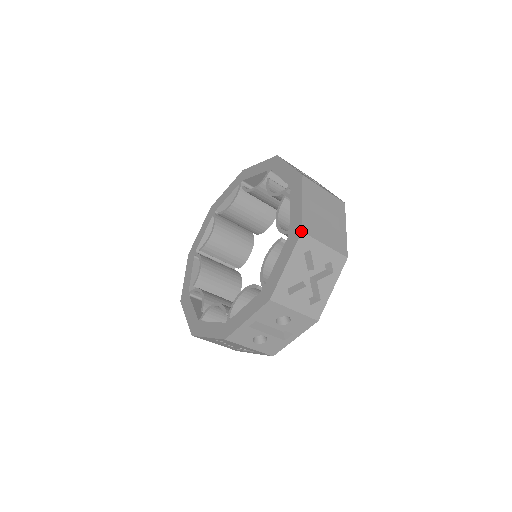
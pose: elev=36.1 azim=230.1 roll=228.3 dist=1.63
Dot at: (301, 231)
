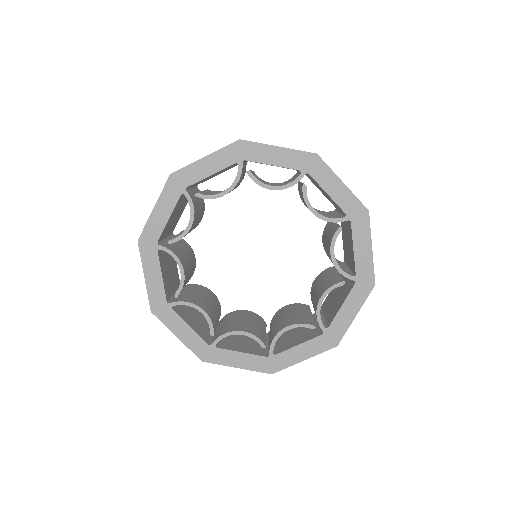
Dot at: occluded
